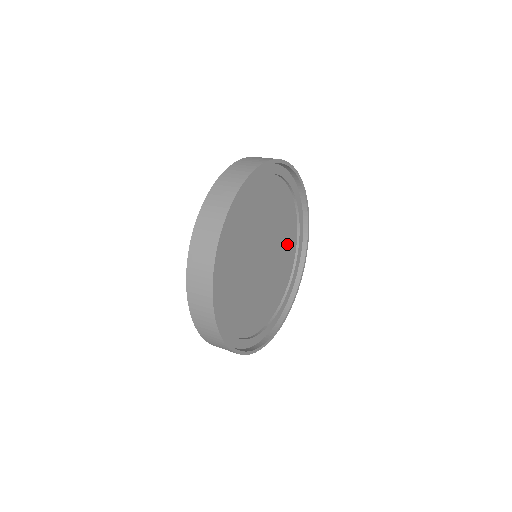
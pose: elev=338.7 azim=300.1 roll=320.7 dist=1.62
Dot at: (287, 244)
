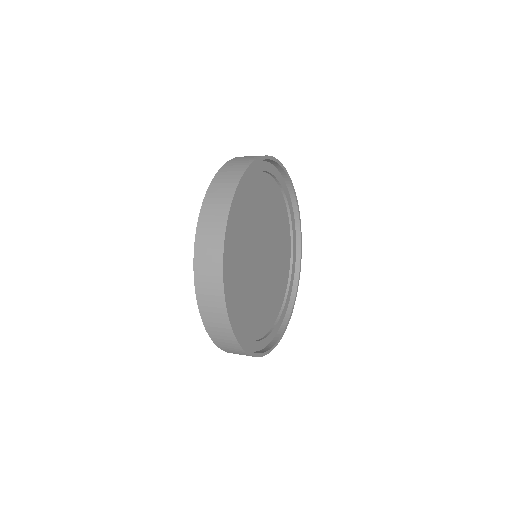
Dot at: (283, 249)
